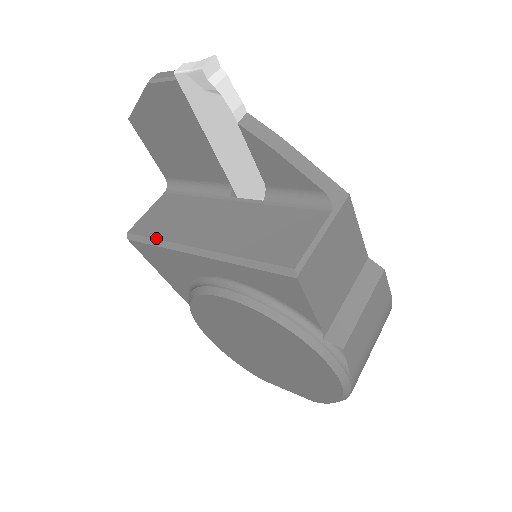
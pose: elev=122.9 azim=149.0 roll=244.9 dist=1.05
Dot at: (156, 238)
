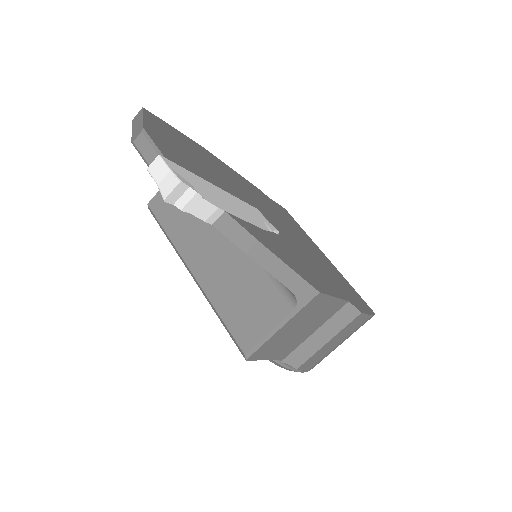
Dot at: (166, 232)
